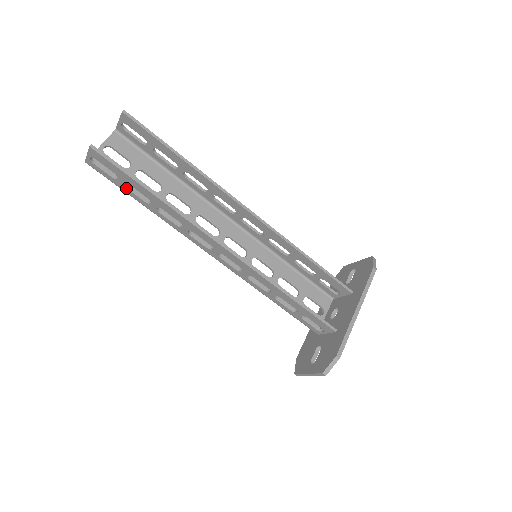
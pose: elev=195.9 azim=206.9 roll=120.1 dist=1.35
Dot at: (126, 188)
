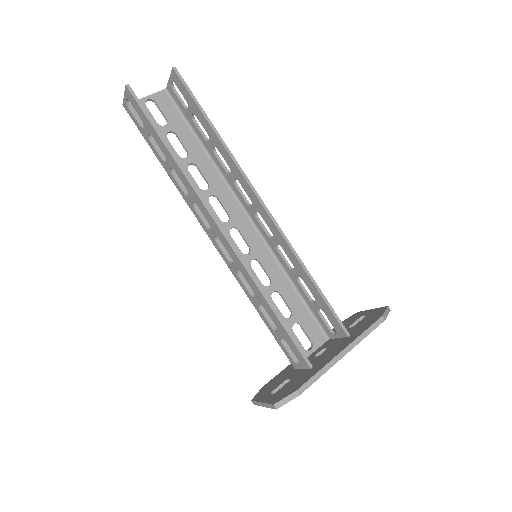
Dot at: (149, 140)
